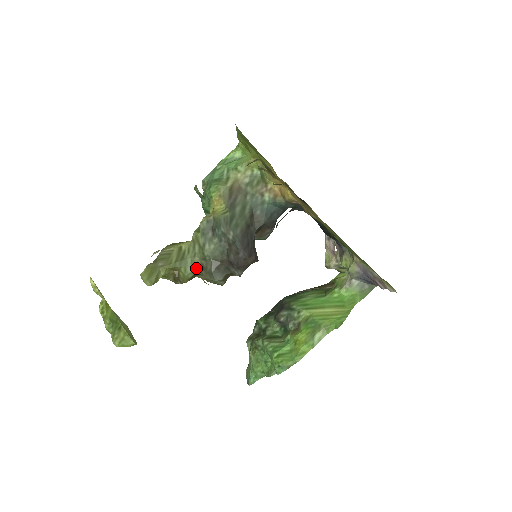
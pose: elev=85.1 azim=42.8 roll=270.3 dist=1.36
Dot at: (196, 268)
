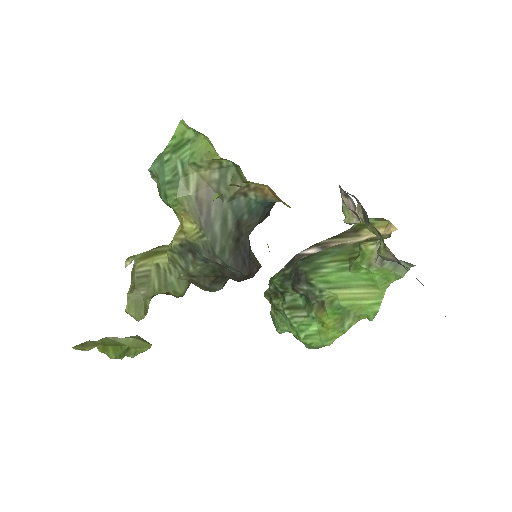
Dot at: (186, 284)
